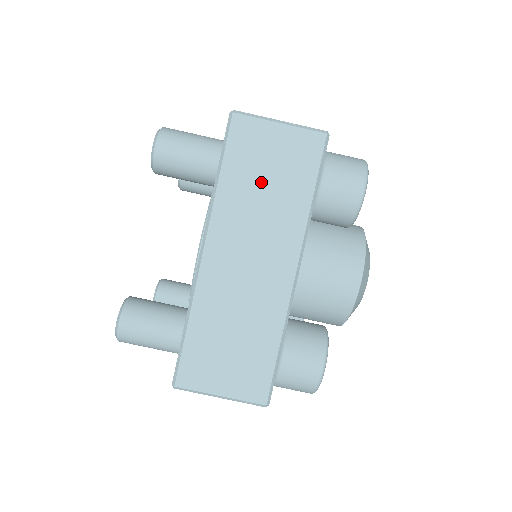
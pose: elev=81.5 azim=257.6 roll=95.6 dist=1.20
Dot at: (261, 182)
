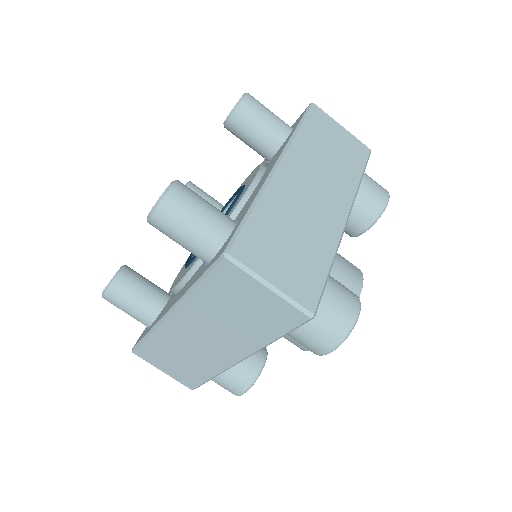
Dot at: (232, 310)
